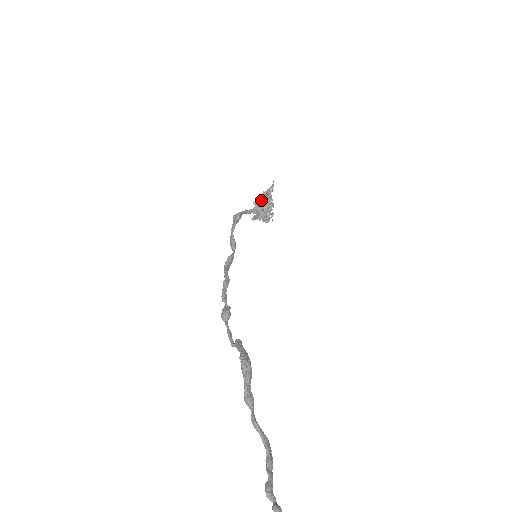
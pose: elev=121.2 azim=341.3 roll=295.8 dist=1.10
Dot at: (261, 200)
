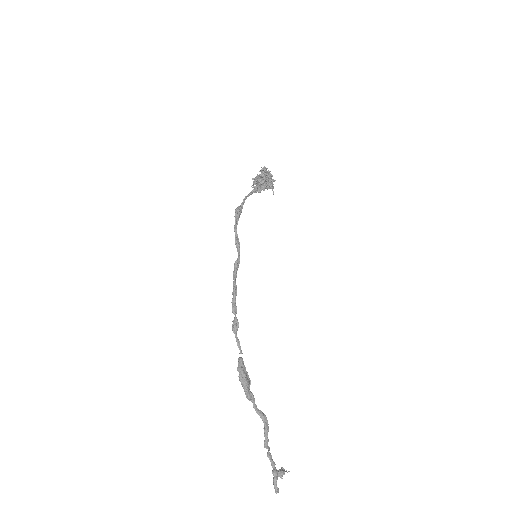
Dot at: (258, 181)
